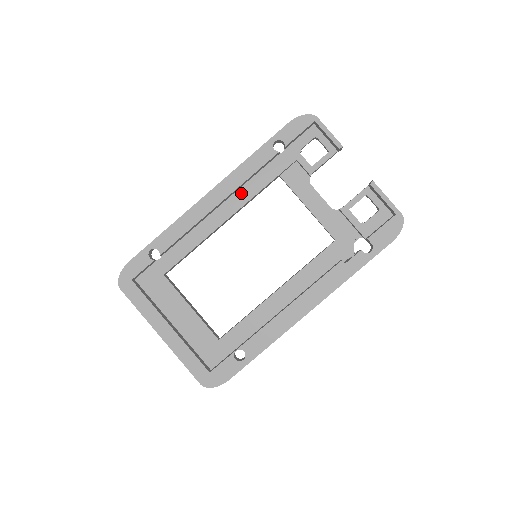
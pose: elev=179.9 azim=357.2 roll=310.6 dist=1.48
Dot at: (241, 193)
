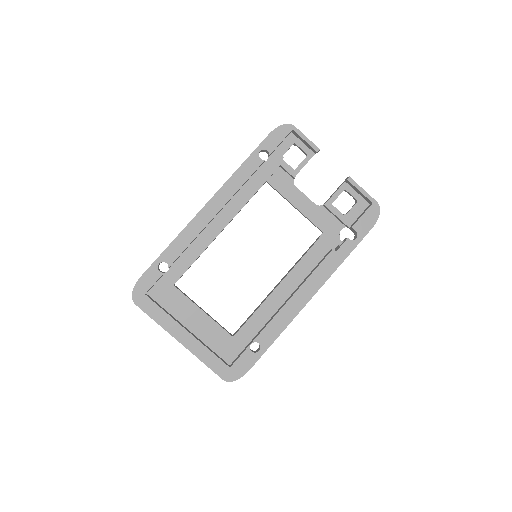
Dot at: (235, 201)
